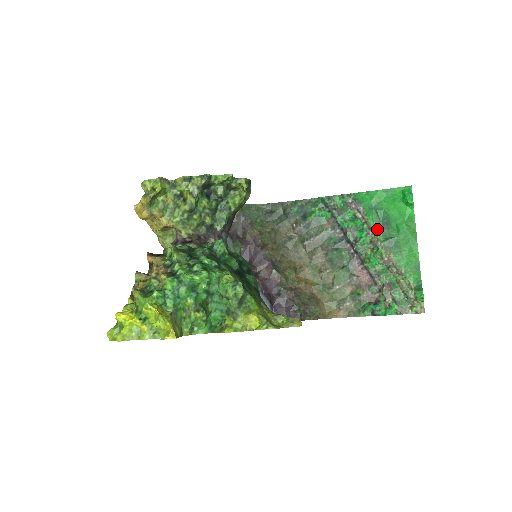
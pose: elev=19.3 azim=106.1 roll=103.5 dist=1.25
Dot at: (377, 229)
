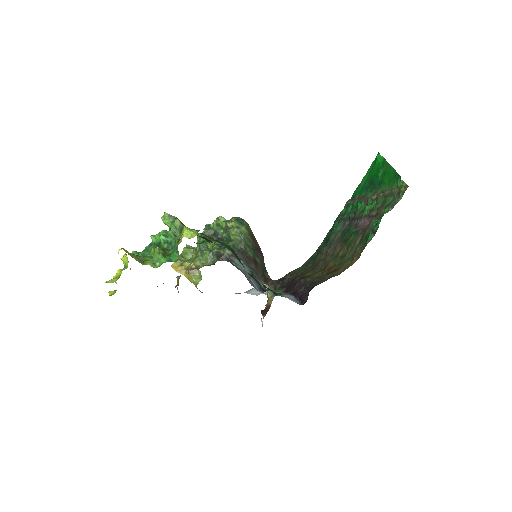
Dot at: (367, 193)
